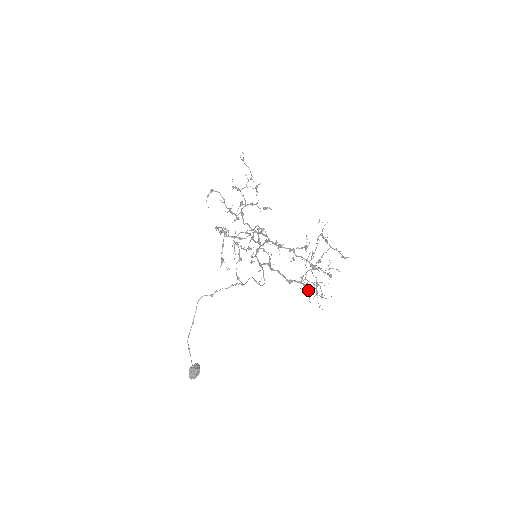
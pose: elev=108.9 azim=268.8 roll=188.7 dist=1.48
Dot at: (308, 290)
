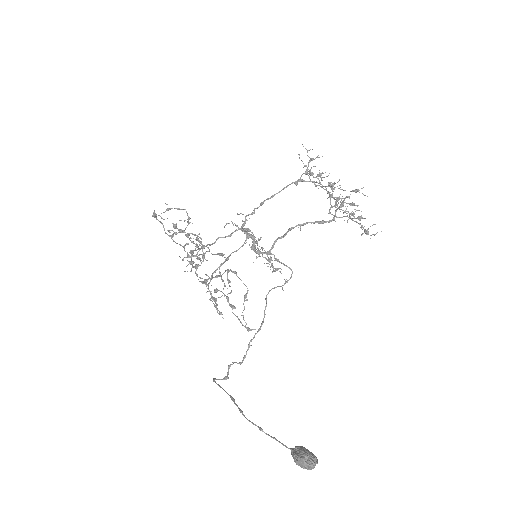
Dot at: (352, 190)
